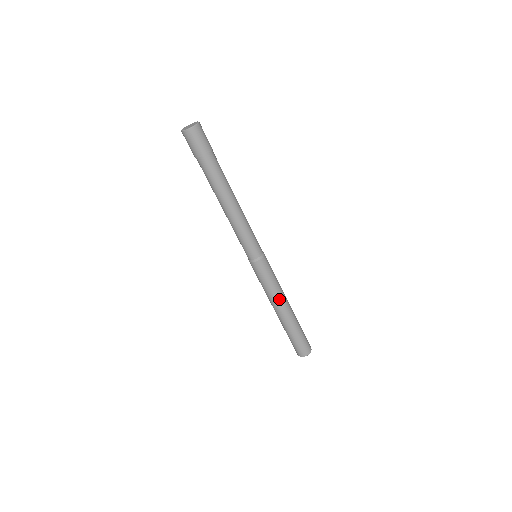
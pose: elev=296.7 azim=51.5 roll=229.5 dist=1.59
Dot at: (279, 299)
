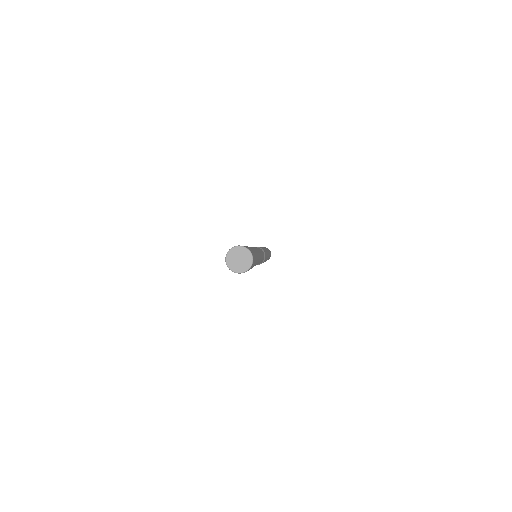
Dot at: occluded
